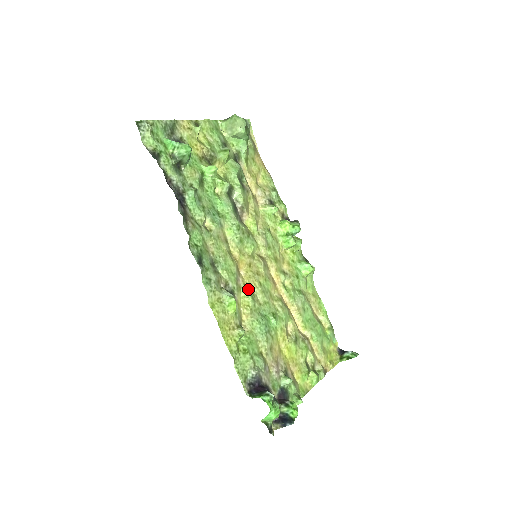
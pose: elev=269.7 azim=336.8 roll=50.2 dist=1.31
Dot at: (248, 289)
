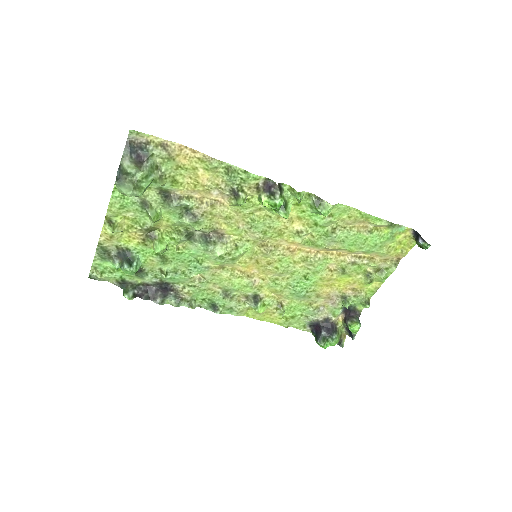
Dot at: (268, 281)
